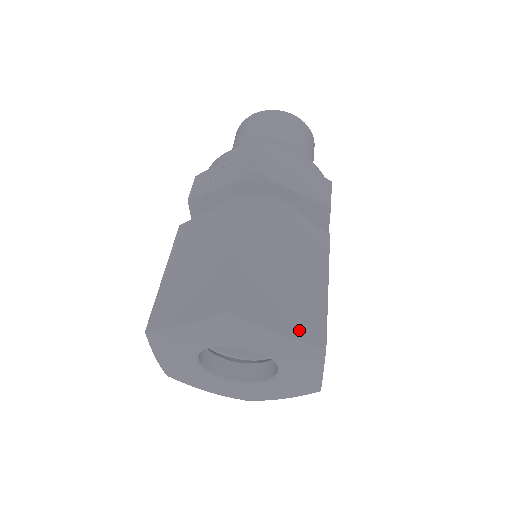
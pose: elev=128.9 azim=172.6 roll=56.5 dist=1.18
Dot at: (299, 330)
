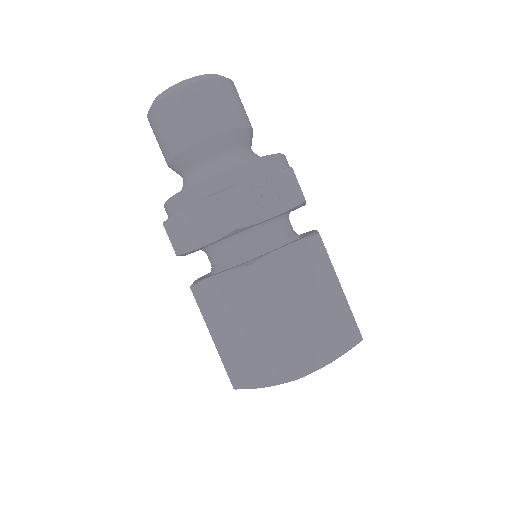
Dot at: occluded
